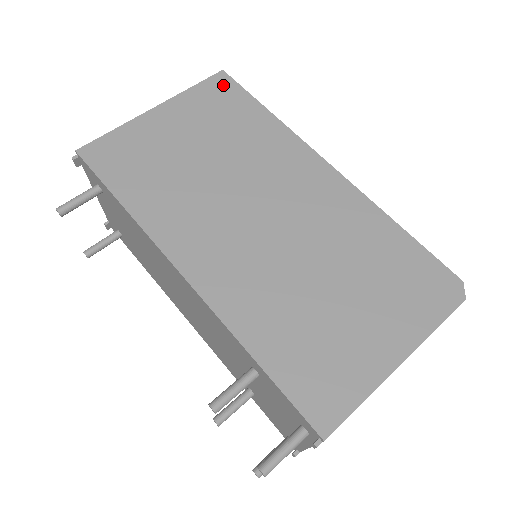
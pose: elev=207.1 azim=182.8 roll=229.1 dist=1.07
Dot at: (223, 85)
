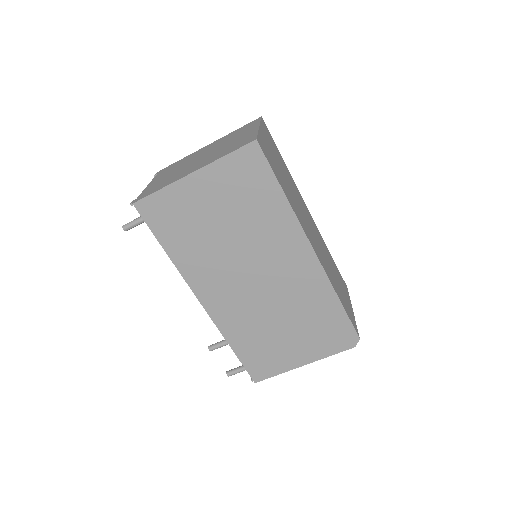
Dot at: (253, 159)
